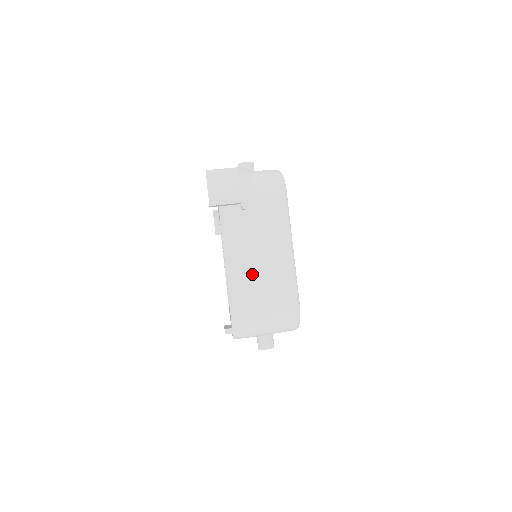
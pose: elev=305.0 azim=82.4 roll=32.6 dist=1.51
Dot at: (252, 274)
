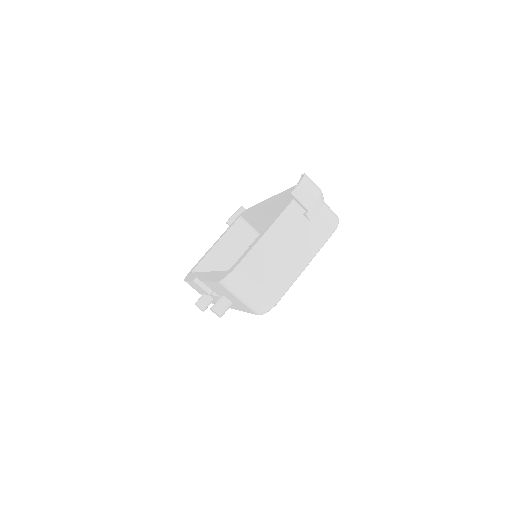
Dot at: (273, 255)
